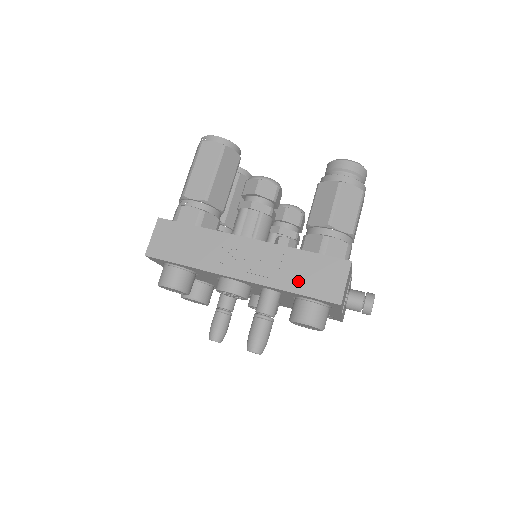
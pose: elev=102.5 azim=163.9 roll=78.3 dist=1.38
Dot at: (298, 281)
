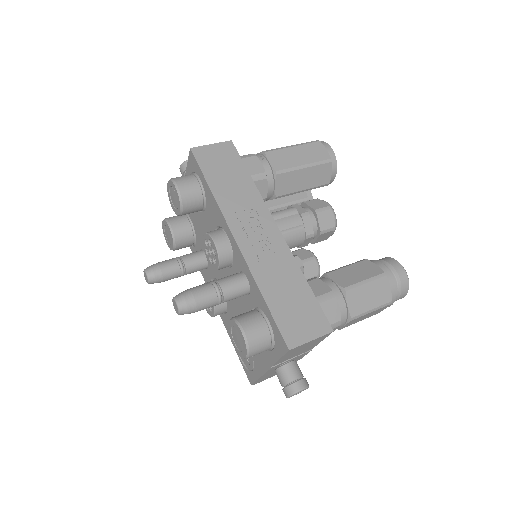
Dot at: (278, 295)
